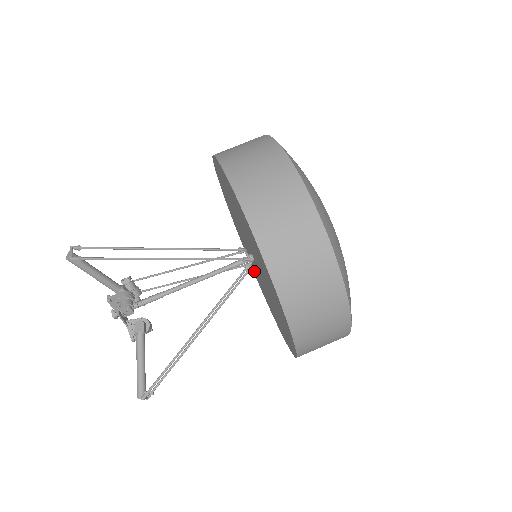
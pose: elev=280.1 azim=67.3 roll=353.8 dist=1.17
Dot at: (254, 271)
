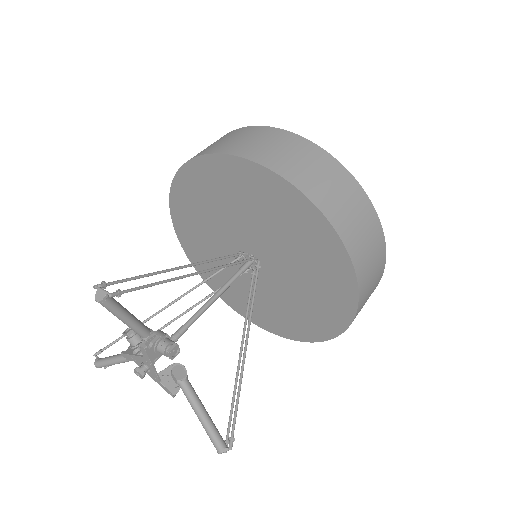
Dot at: (227, 291)
